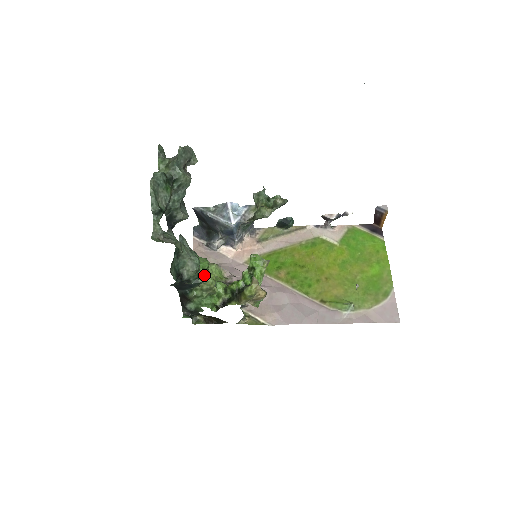
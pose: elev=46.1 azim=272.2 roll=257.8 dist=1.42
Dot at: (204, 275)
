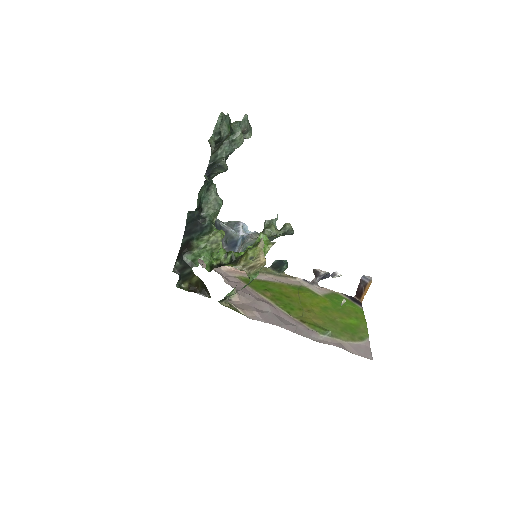
Dot at: occluded
